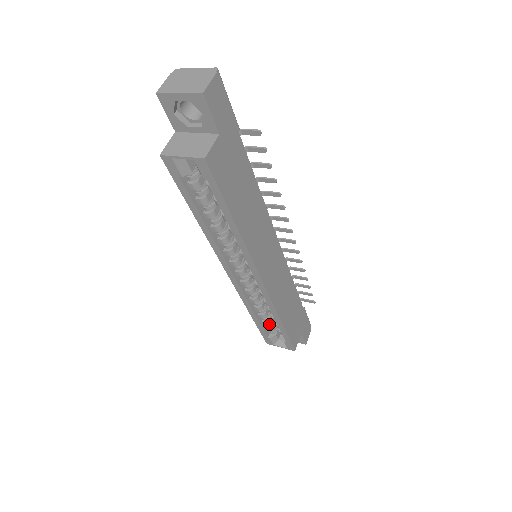
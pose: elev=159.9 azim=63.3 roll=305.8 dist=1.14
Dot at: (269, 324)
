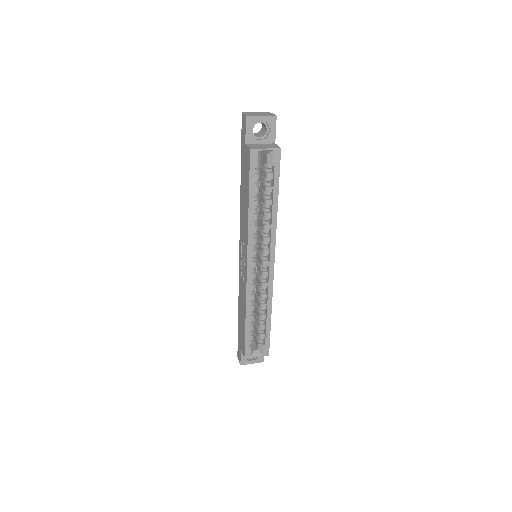
Dot at: occluded
